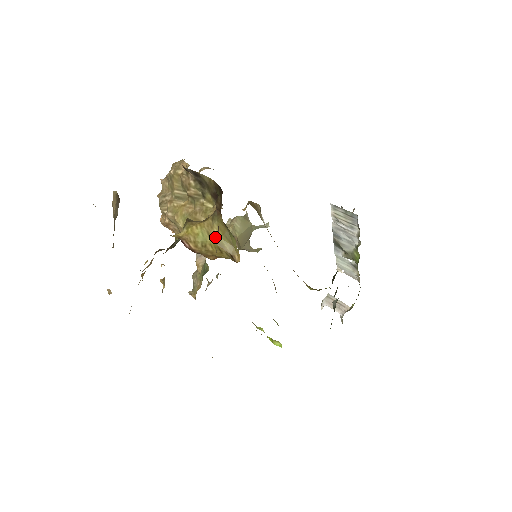
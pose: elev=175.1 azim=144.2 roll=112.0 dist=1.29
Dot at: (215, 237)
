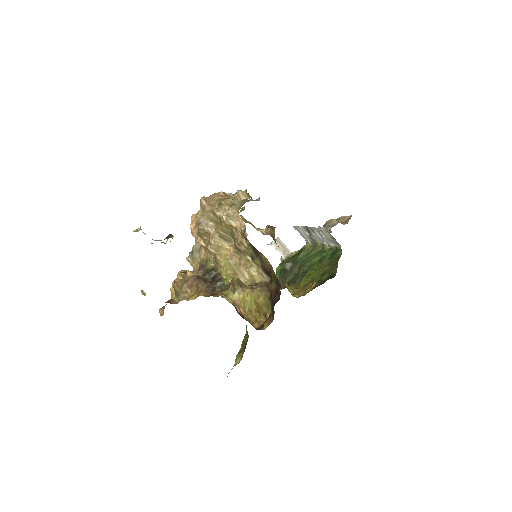
Dot at: (259, 304)
